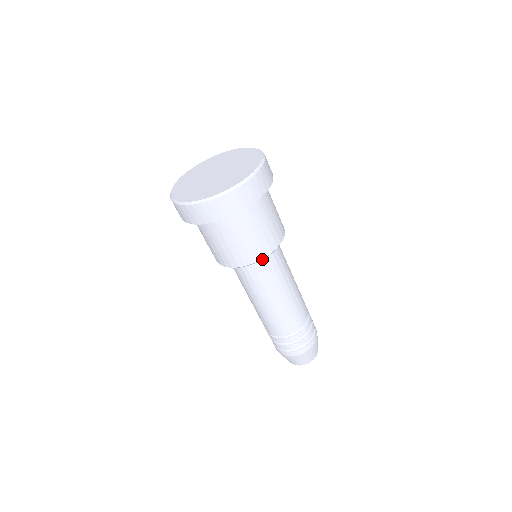
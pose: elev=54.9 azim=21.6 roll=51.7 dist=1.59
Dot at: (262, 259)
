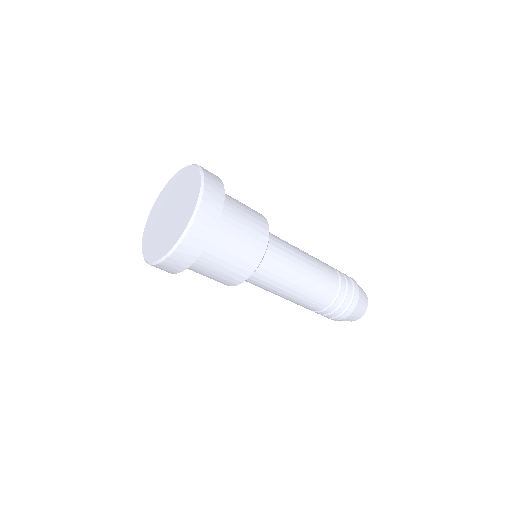
Dot at: occluded
